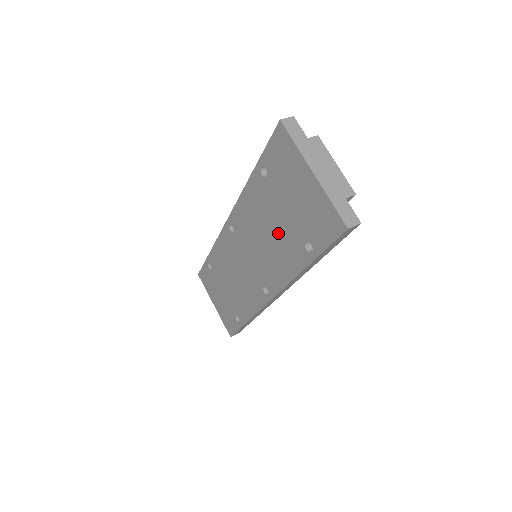
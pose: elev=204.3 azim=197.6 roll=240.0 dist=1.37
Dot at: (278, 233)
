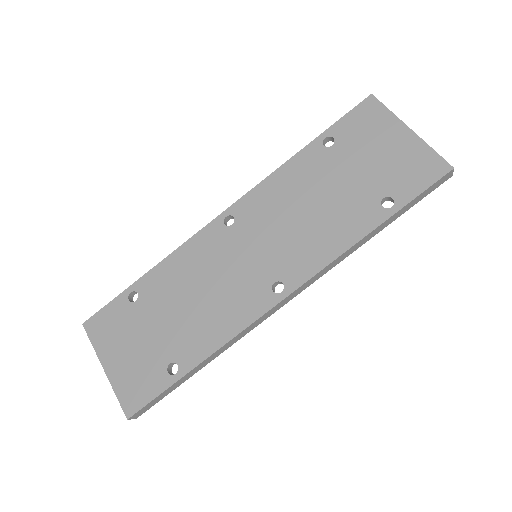
Dot at: (334, 201)
